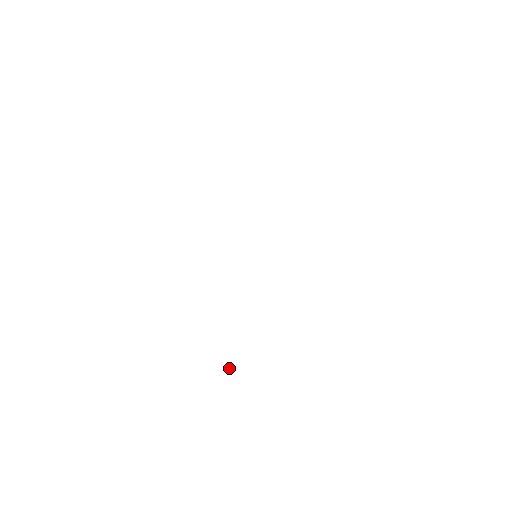
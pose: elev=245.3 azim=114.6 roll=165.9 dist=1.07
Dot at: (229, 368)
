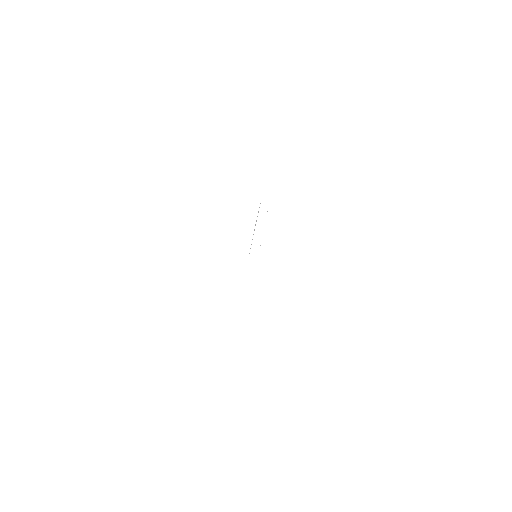
Dot at: occluded
